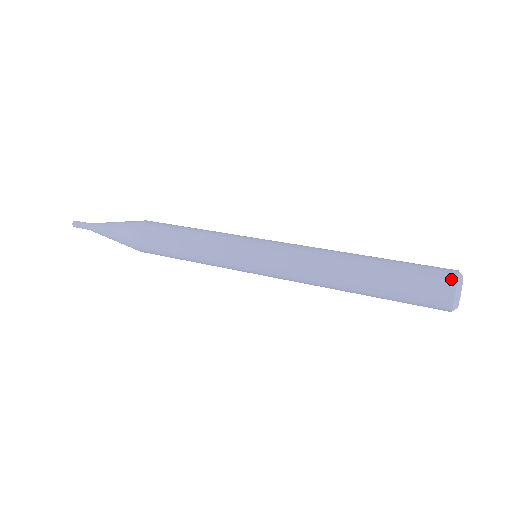
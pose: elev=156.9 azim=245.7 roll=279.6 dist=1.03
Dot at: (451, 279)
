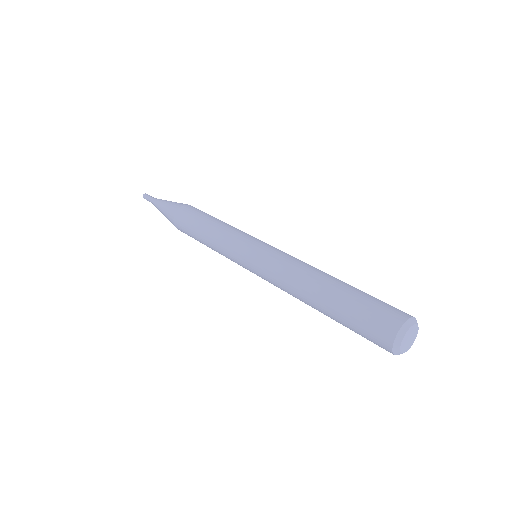
Dot at: (387, 343)
